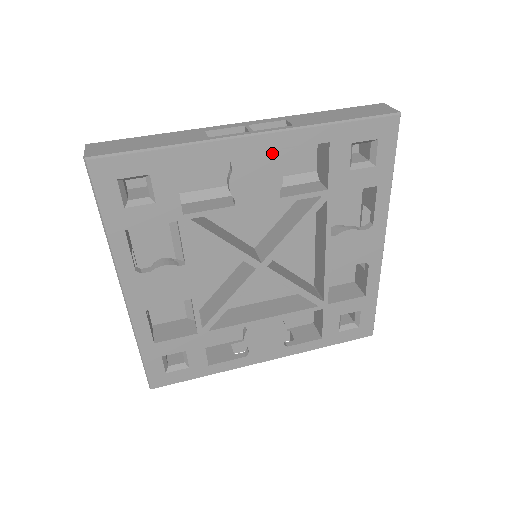
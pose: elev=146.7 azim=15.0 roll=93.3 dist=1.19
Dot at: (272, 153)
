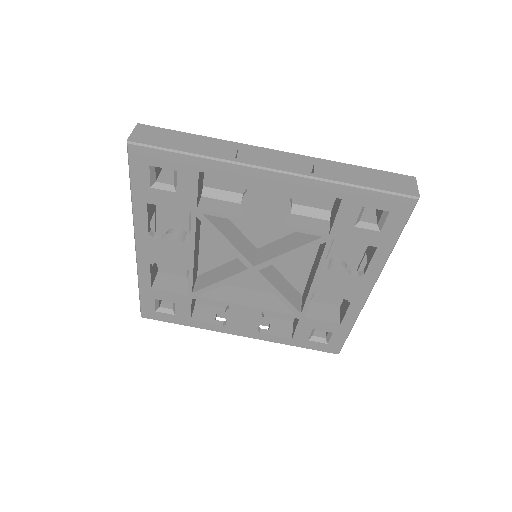
Dot at: (286, 190)
